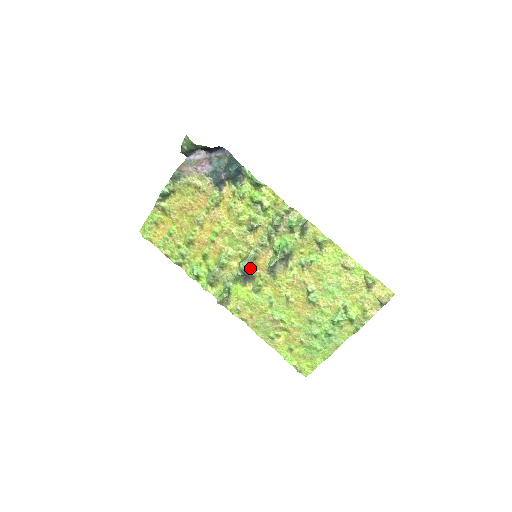
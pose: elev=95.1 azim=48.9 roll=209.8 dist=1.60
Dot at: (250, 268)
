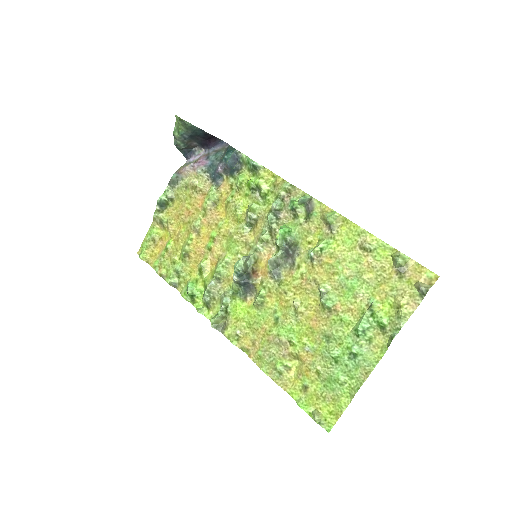
Dot at: (250, 273)
